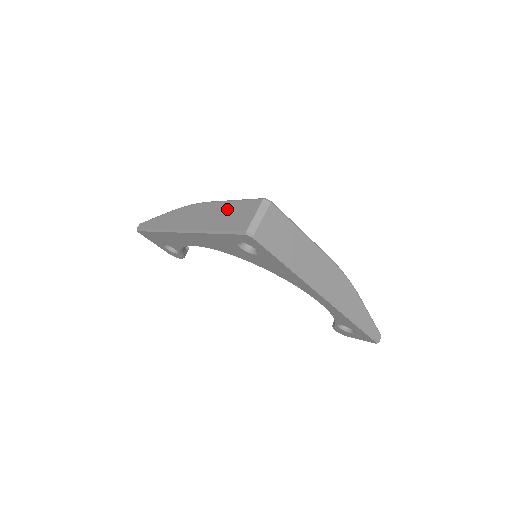
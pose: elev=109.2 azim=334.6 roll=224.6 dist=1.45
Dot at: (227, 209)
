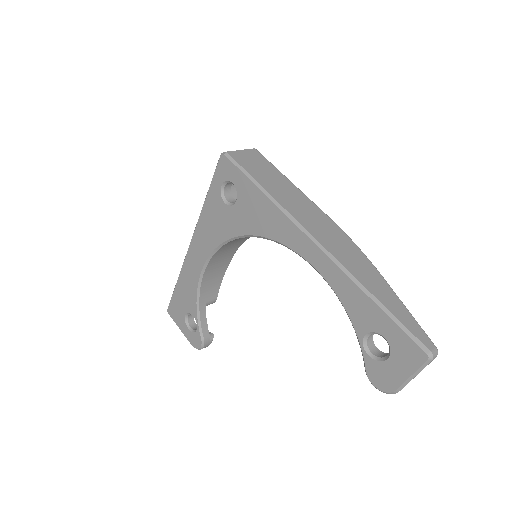
Dot at: occluded
